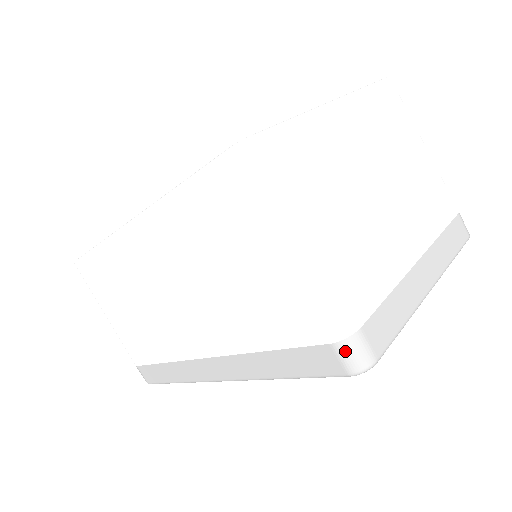
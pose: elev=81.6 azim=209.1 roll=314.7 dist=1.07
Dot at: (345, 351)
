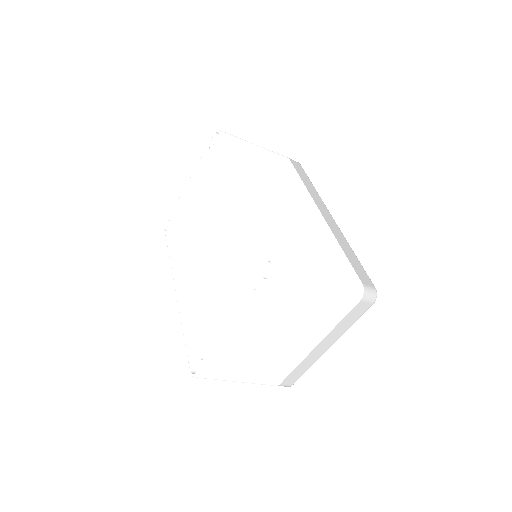
Dot at: occluded
